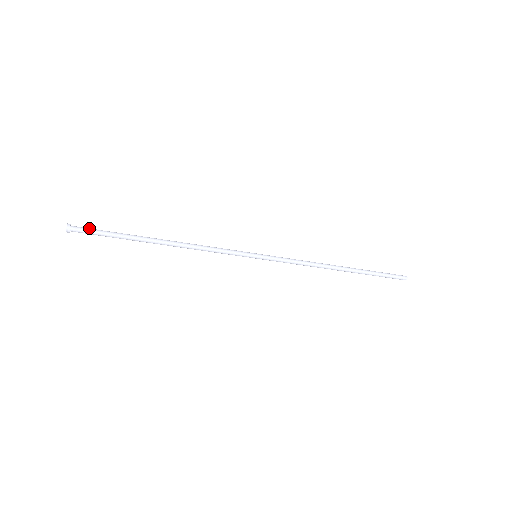
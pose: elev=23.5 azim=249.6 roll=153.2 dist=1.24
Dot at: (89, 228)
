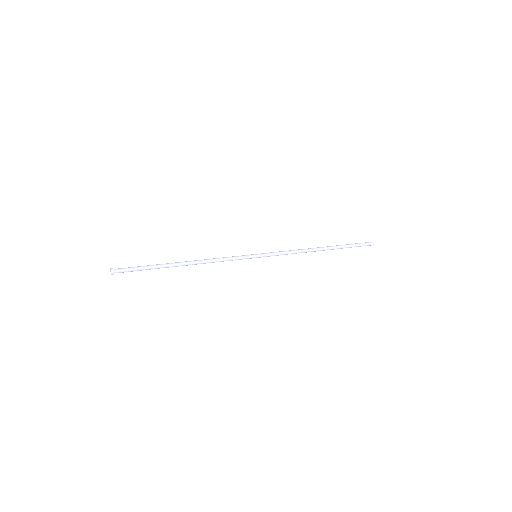
Dot at: (128, 270)
